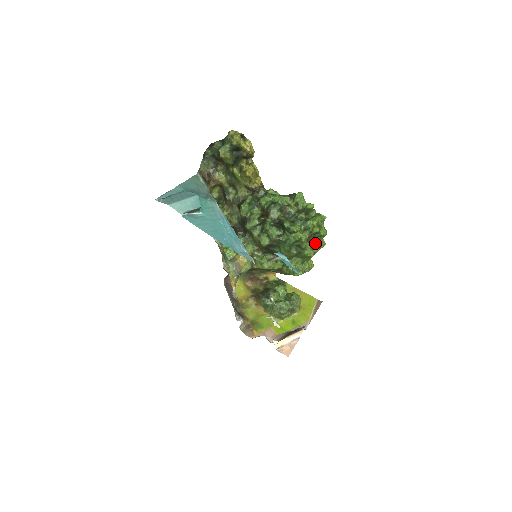
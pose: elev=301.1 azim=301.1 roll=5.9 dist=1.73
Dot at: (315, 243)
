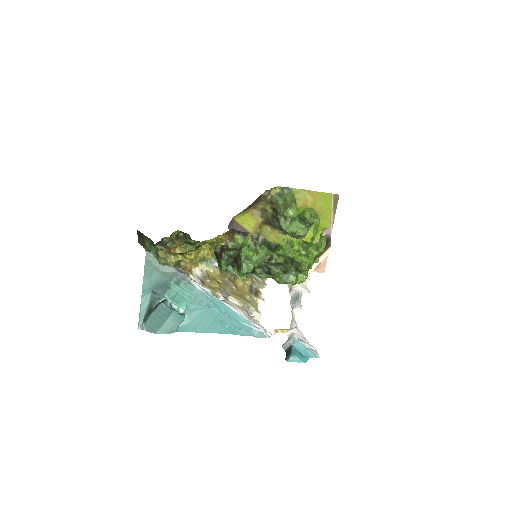
Dot at: occluded
